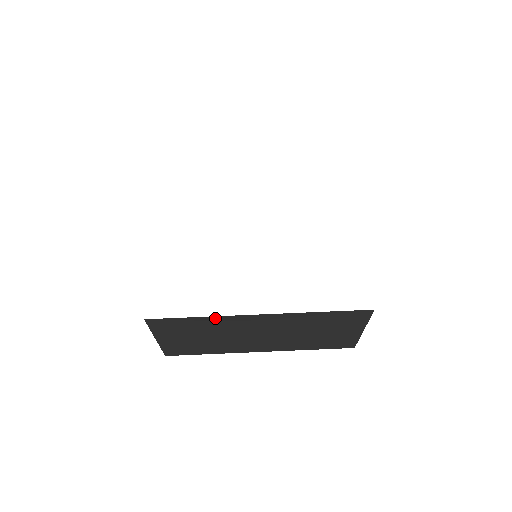
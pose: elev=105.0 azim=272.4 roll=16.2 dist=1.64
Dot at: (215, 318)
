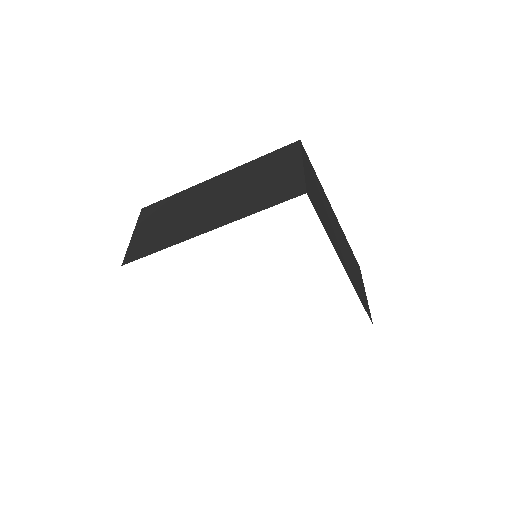
Dot at: occluded
